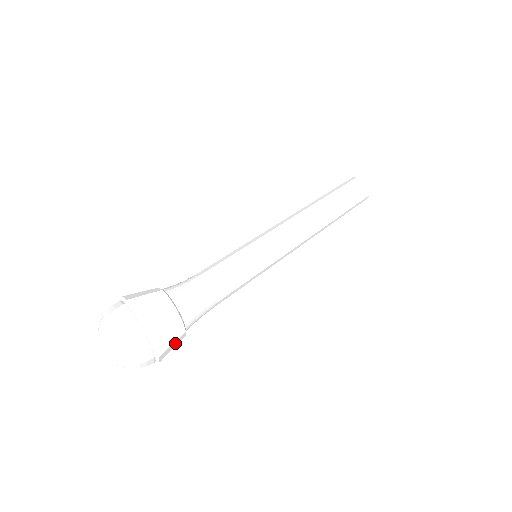
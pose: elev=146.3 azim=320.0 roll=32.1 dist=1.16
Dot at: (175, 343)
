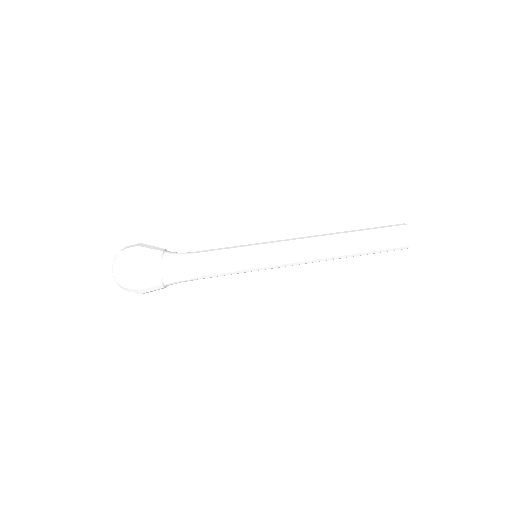
Dot at: (155, 290)
